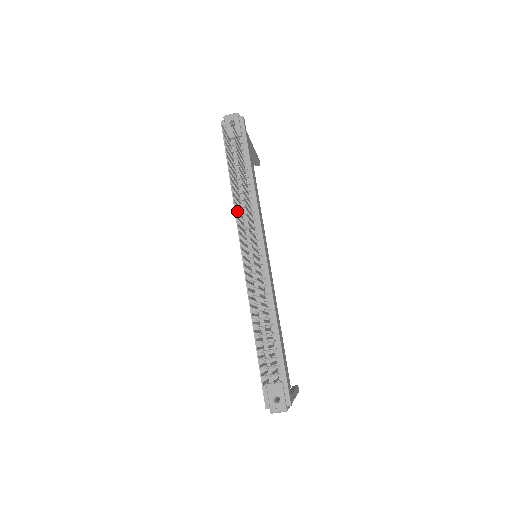
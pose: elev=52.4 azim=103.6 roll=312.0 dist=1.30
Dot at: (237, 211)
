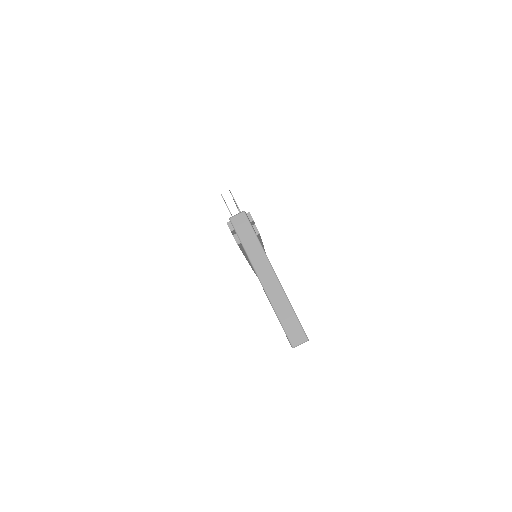
Dot at: occluded
